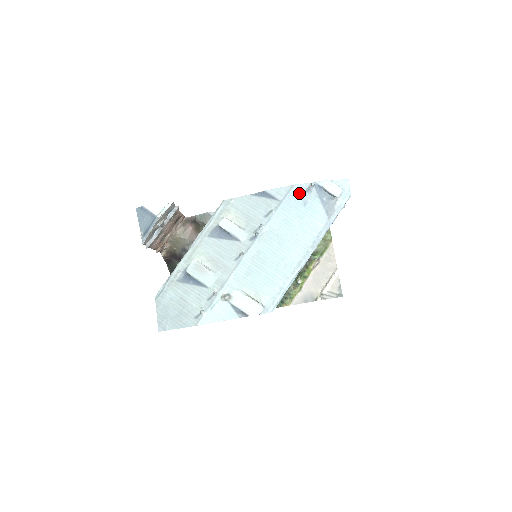
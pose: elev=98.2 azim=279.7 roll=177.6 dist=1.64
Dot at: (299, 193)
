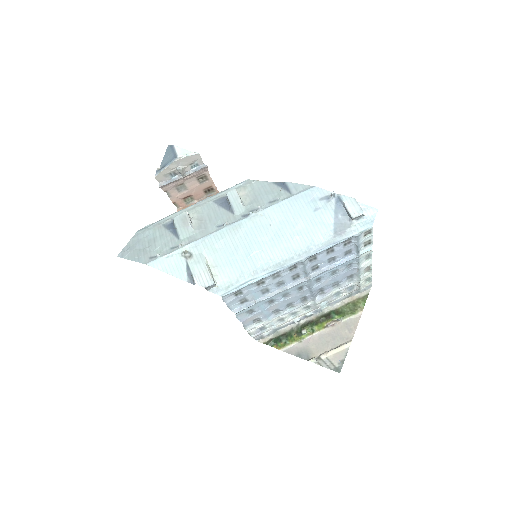
Dot at: (315, 196)
